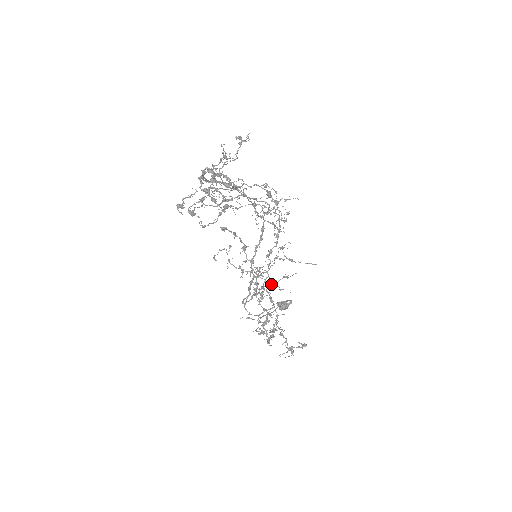
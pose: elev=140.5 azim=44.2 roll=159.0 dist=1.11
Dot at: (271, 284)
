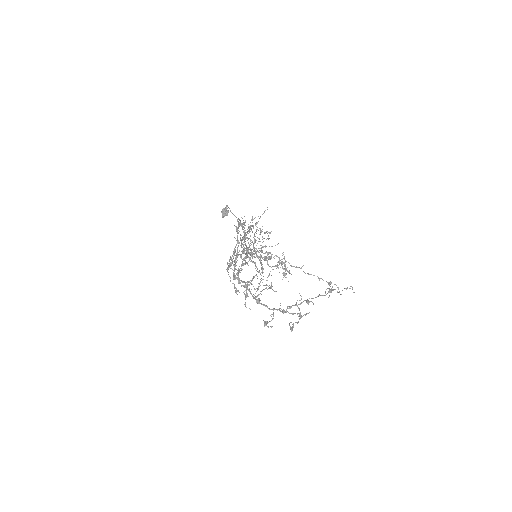
Dot at: (261, 248)
